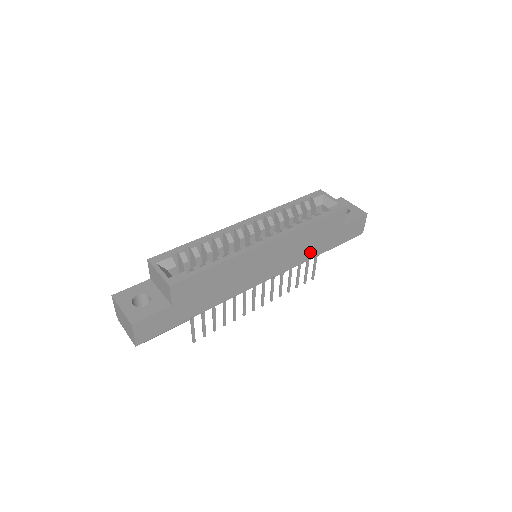
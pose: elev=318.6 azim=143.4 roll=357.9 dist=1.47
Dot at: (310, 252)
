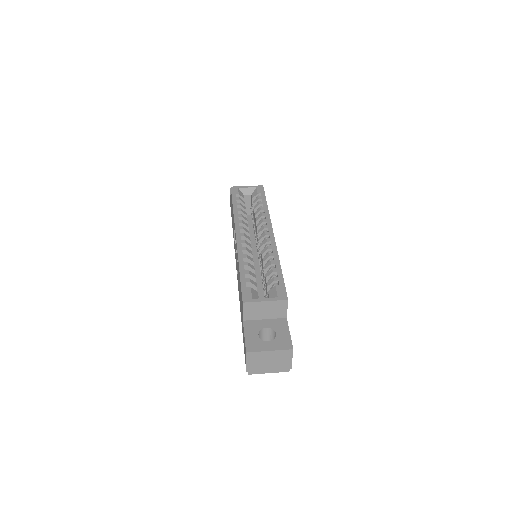
Dot at: occluded
